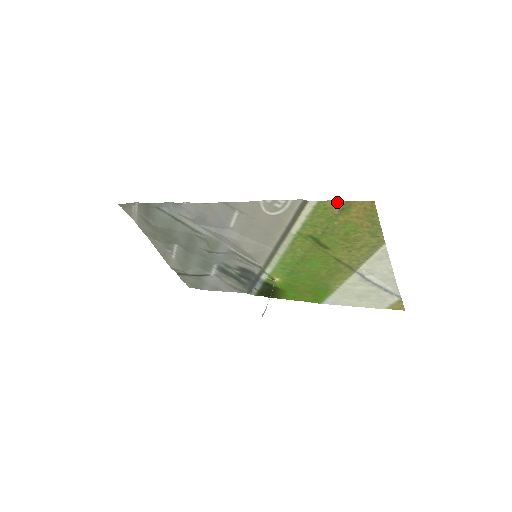
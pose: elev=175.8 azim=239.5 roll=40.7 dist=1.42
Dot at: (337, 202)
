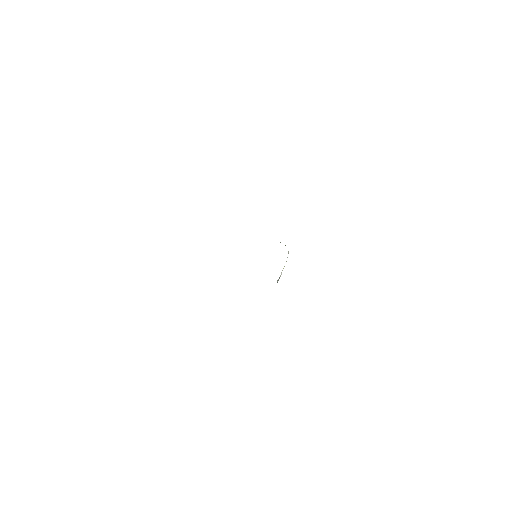
Dot at: occluded
